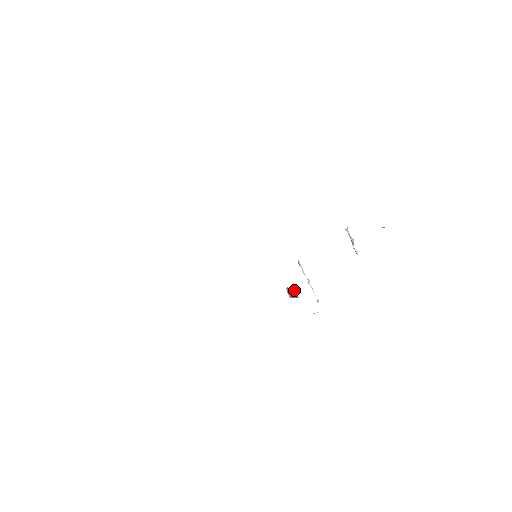
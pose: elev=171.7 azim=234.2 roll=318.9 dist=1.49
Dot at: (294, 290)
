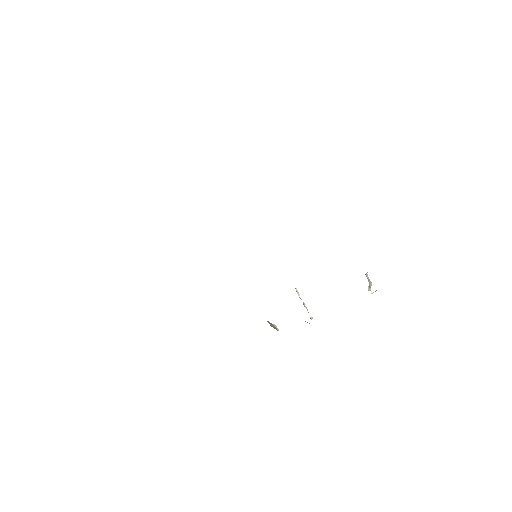
Dot at: (275, 326)
